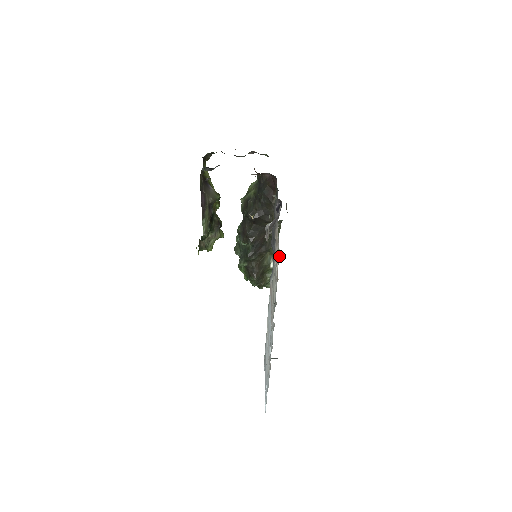
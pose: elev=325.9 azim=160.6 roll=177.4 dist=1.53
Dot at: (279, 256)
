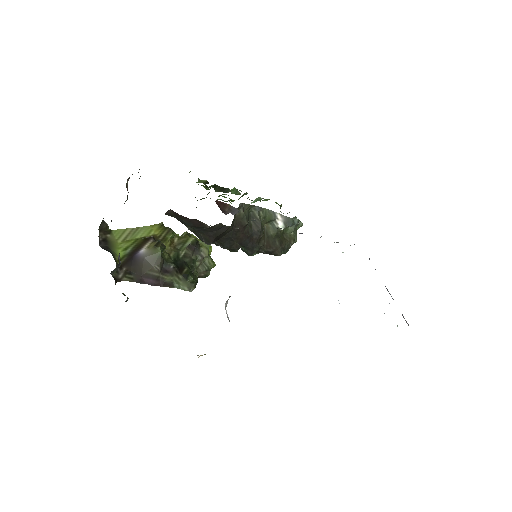
Dot at: occluded
